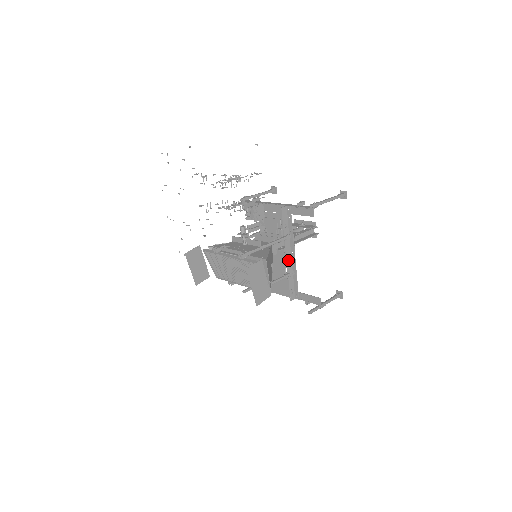
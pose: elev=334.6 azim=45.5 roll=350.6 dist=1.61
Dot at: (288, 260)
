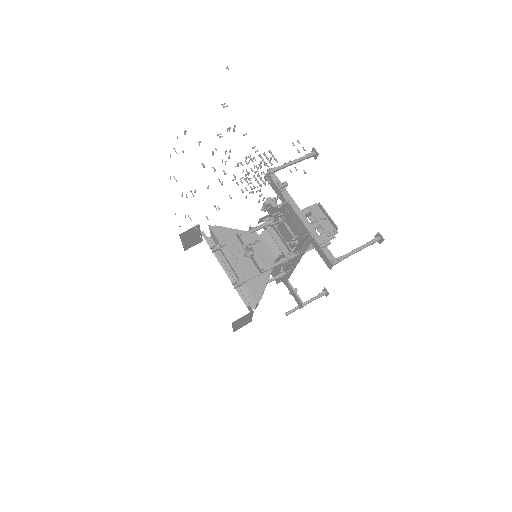
Dot at: (288, 264)
